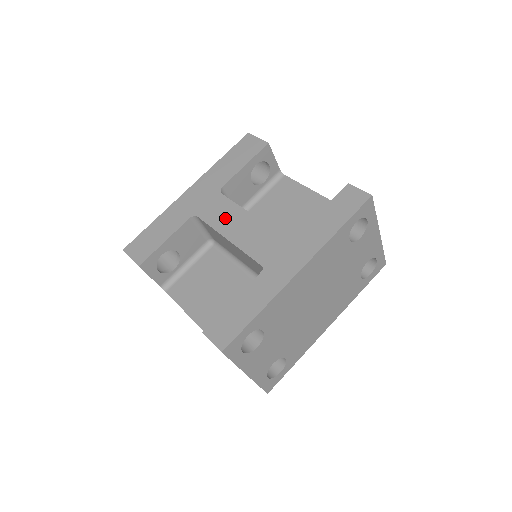
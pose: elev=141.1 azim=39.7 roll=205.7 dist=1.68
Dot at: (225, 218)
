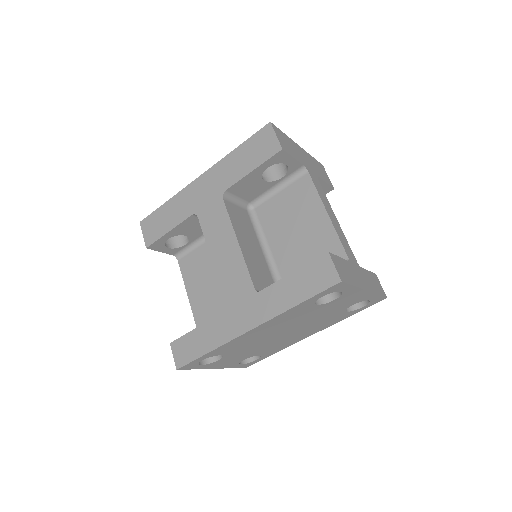
Dot at: (217, 233)
